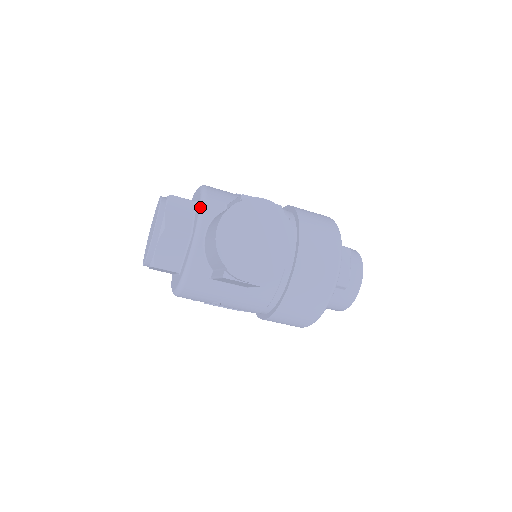
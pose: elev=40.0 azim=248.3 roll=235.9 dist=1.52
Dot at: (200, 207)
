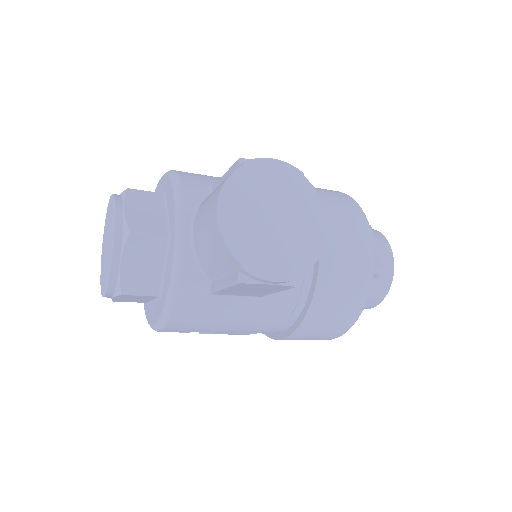
Dot at: (175, 194)
